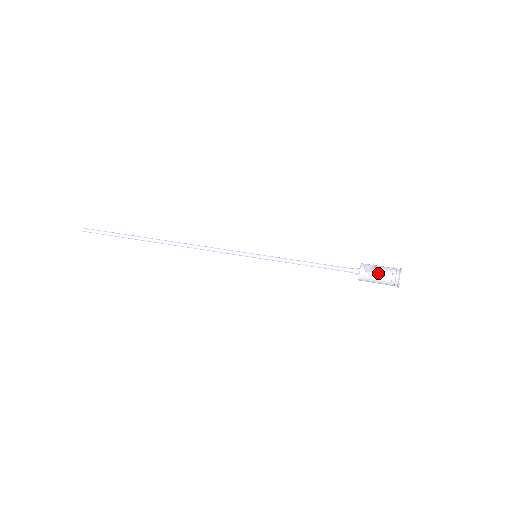
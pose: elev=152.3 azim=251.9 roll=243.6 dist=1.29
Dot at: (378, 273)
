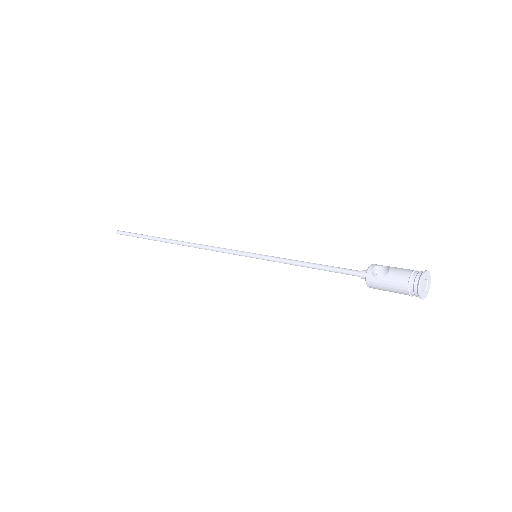
Dot at: (389, 277)
